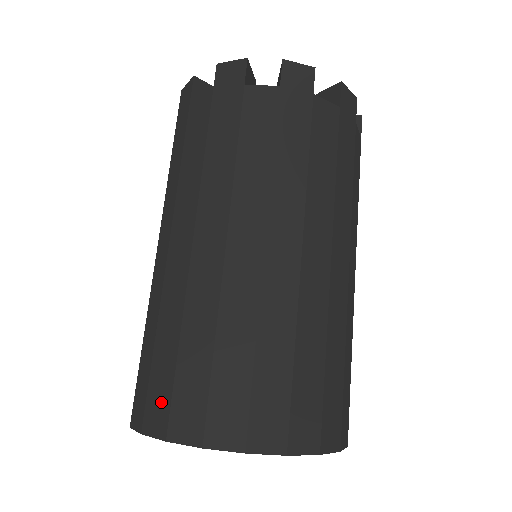
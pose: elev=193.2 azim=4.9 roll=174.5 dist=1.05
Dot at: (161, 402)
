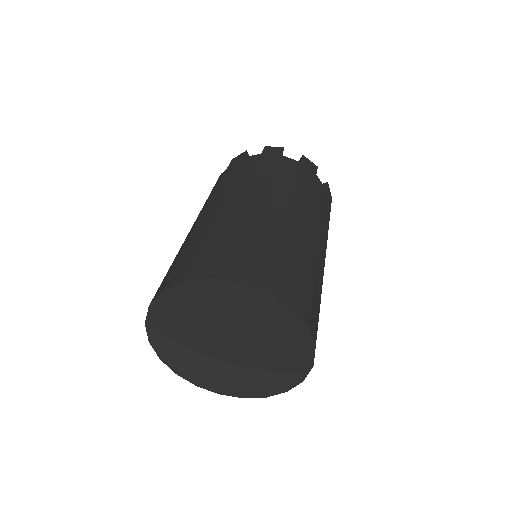
Dot at: (206, 263)
